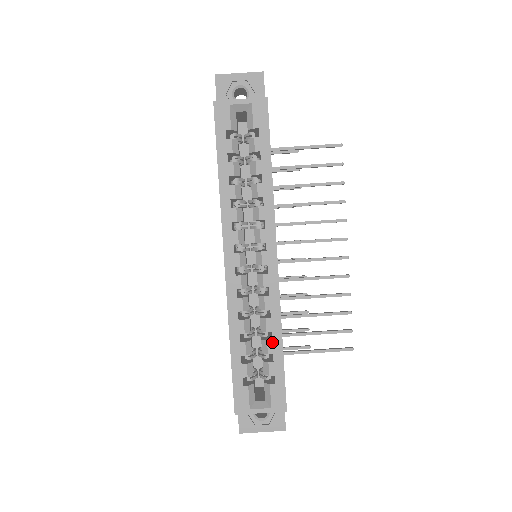
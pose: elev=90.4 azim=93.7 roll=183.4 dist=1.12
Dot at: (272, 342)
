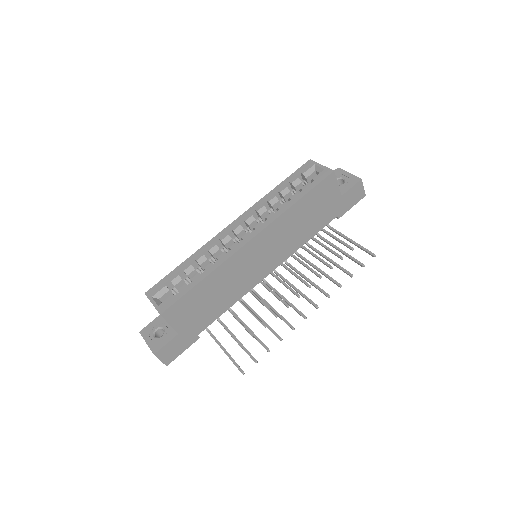
Dot at: (199, 275)
